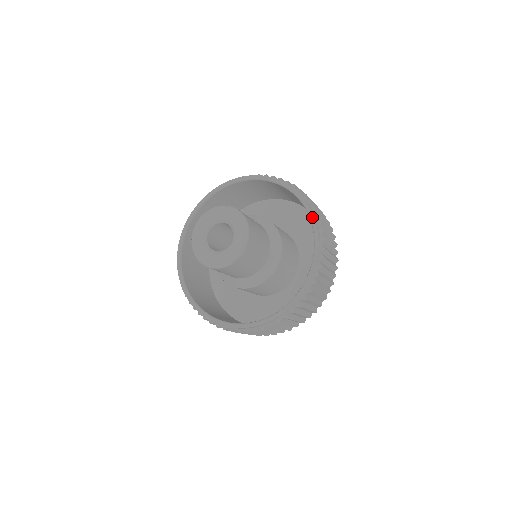
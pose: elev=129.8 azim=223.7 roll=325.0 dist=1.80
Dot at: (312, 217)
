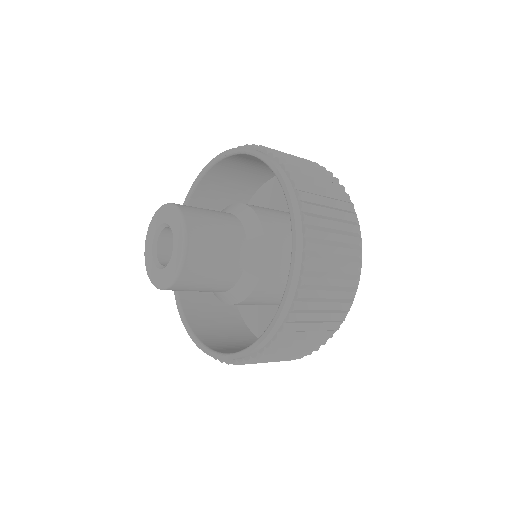
Dot at: (288, 285)
